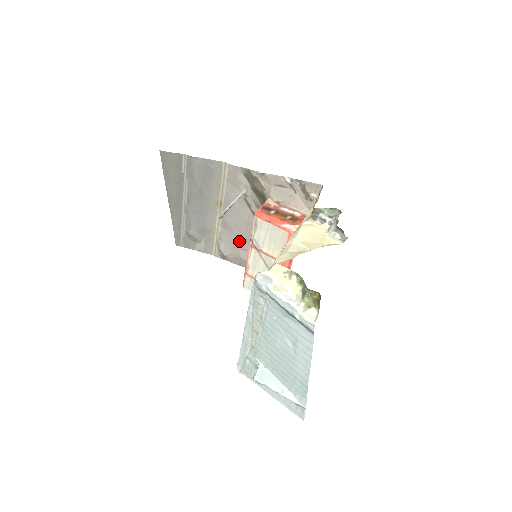
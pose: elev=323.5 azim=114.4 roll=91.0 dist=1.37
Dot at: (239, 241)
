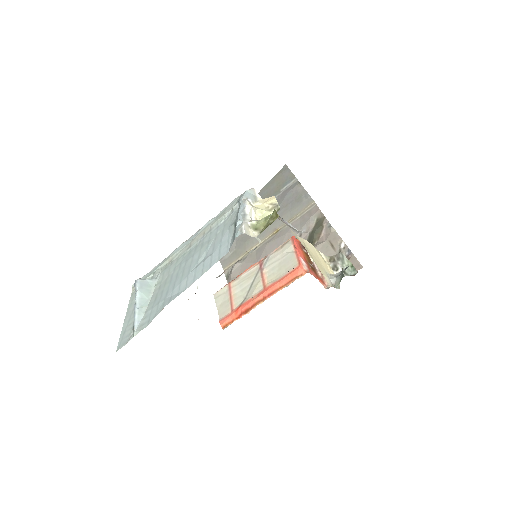
Dot at: occluded
